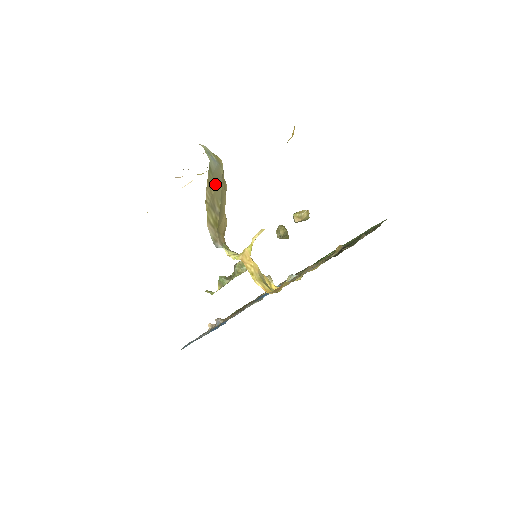
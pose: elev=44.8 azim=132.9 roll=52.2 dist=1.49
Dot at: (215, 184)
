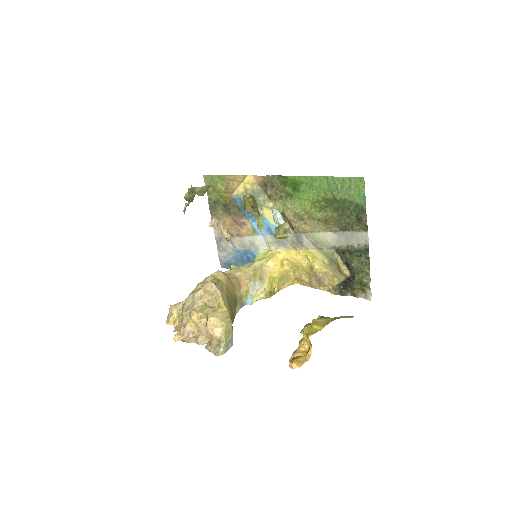
Dot at: occluded
